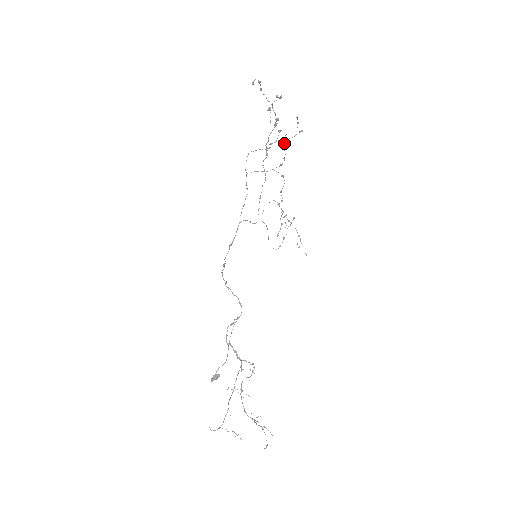
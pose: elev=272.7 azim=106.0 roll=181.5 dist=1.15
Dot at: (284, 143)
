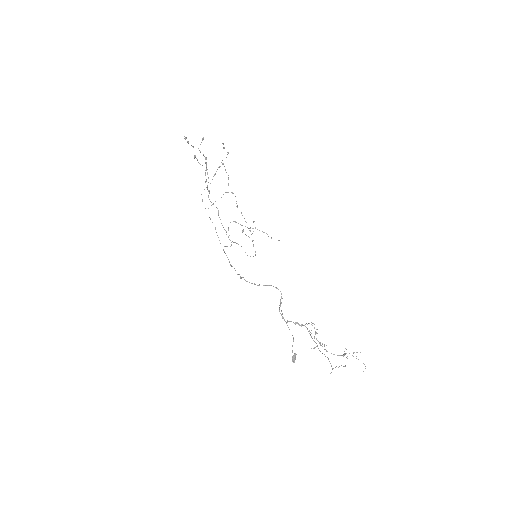
Dot at: occluded
